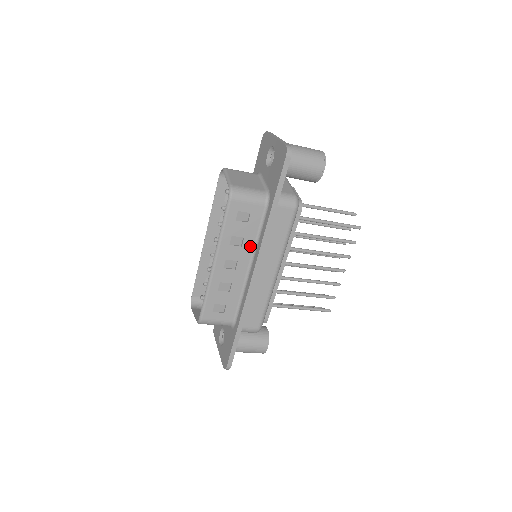
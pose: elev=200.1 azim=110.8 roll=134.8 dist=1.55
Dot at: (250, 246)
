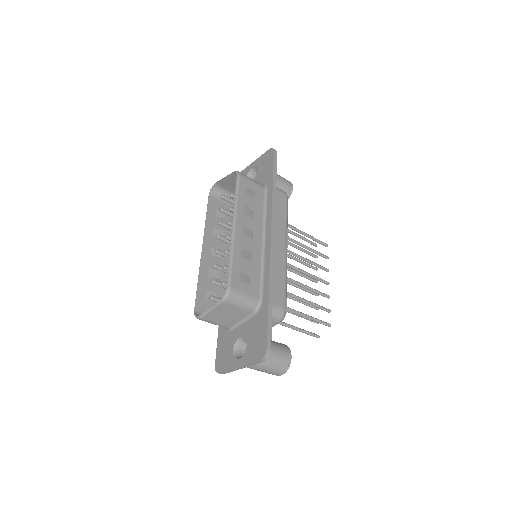
Dot at: (260, 221)
